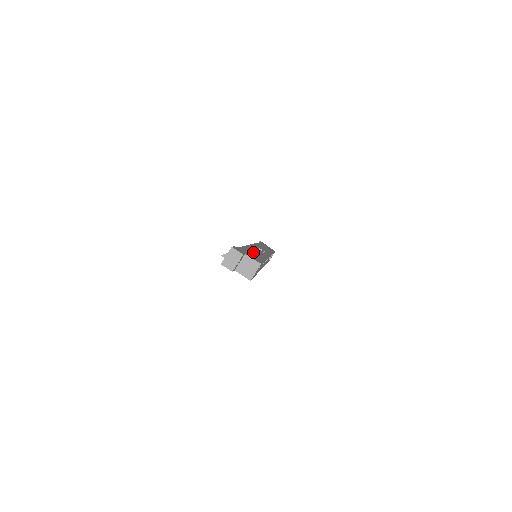
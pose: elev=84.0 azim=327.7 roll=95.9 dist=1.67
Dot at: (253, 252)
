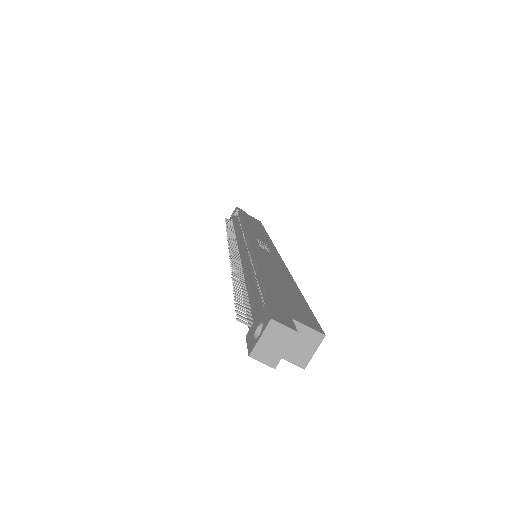
Dot at: (278, 280)
